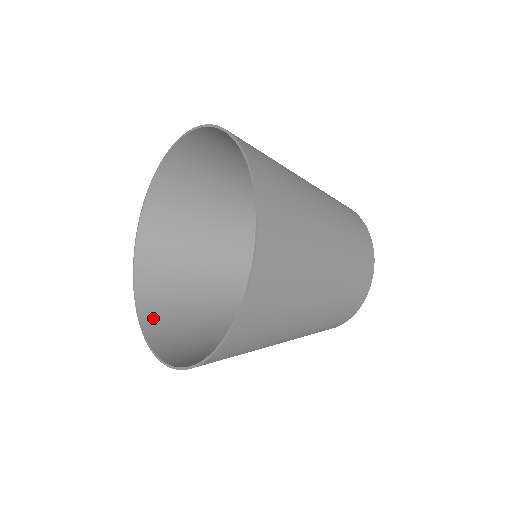
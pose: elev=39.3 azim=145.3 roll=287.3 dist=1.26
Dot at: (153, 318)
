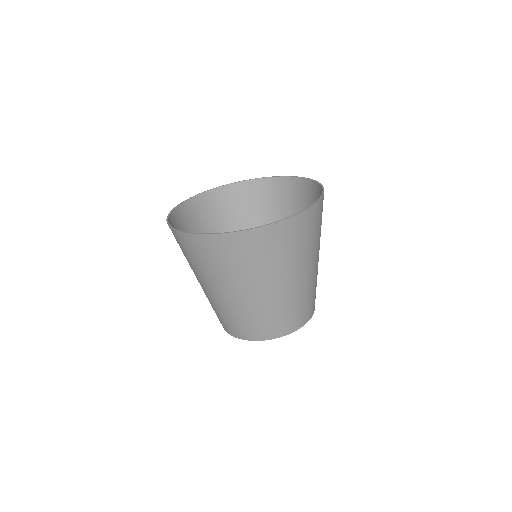
Dot at: occluded
